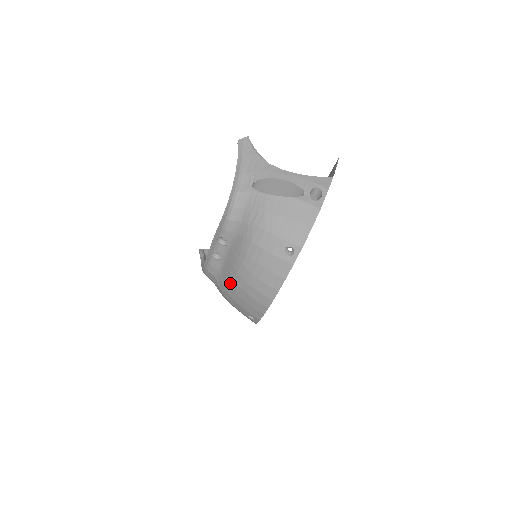
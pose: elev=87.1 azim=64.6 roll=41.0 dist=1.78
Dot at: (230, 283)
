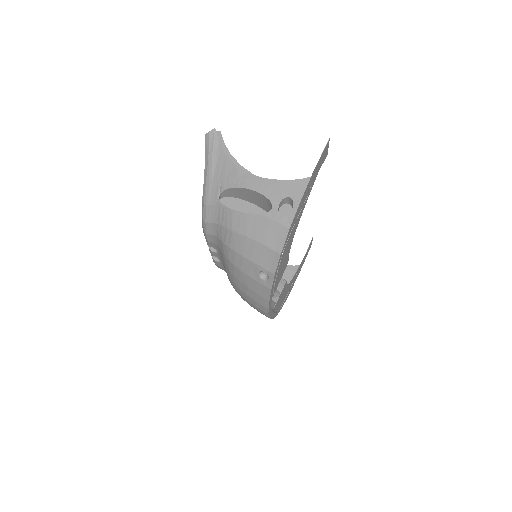
Dot at: occluded
